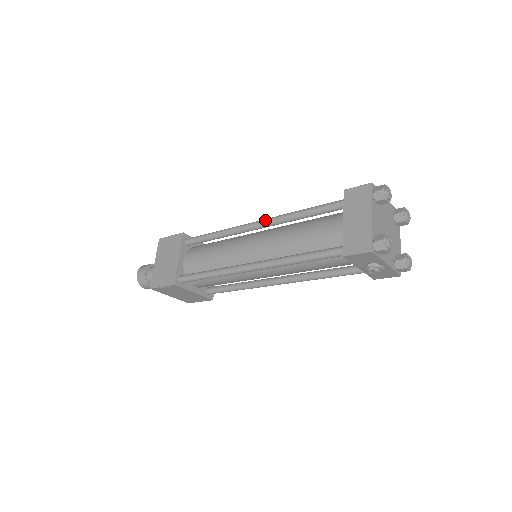
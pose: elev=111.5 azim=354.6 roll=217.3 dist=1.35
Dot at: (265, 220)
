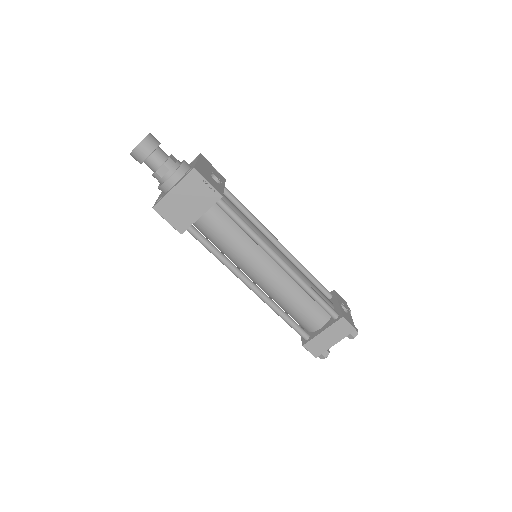
Dot at: (289, 271)
